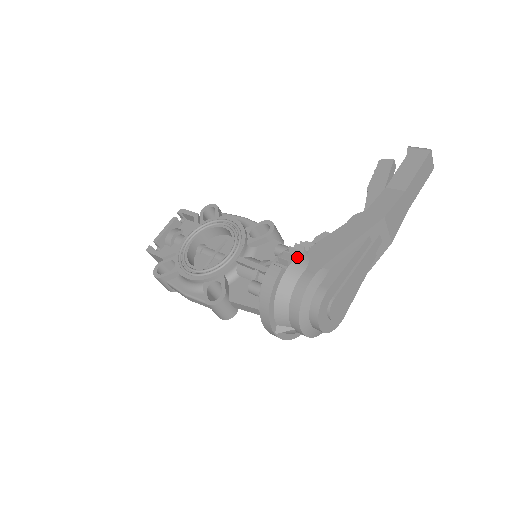
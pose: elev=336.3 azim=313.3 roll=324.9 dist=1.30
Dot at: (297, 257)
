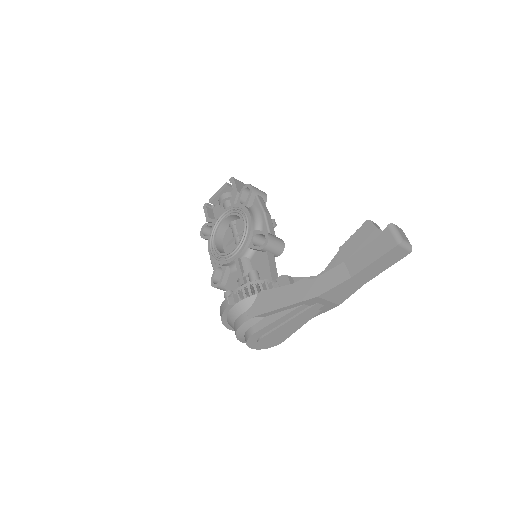
Dot at: (245, 298)
